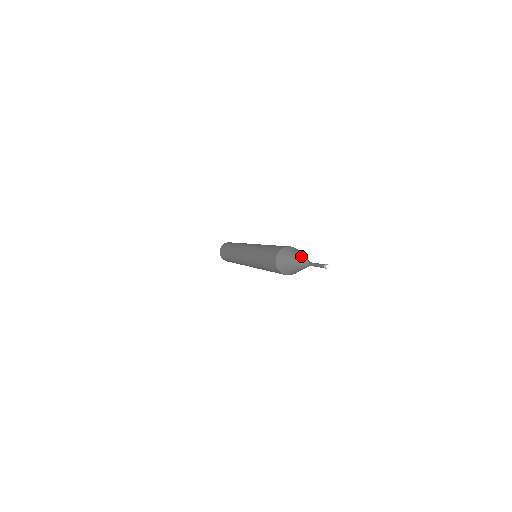
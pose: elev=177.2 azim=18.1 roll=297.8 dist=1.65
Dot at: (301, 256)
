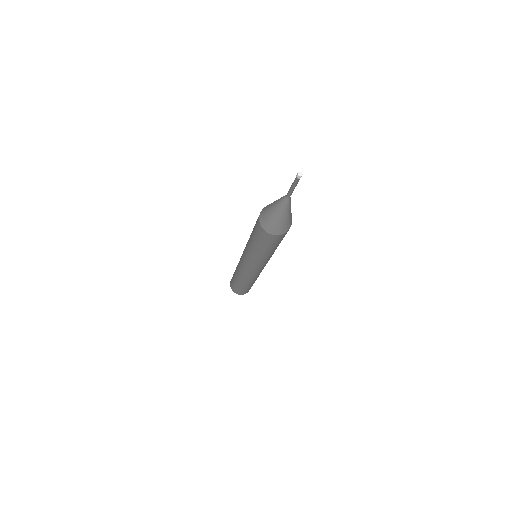
Dot at: occluded
